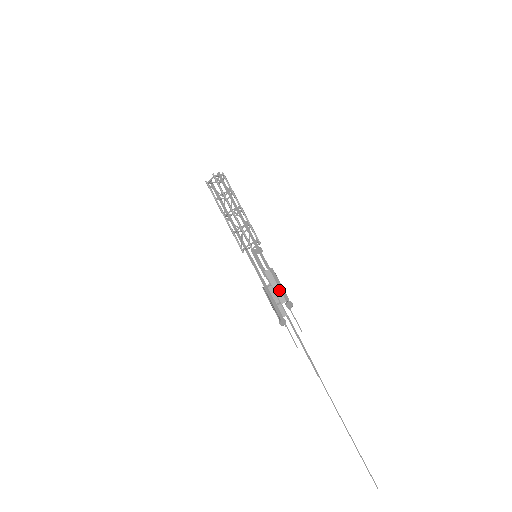
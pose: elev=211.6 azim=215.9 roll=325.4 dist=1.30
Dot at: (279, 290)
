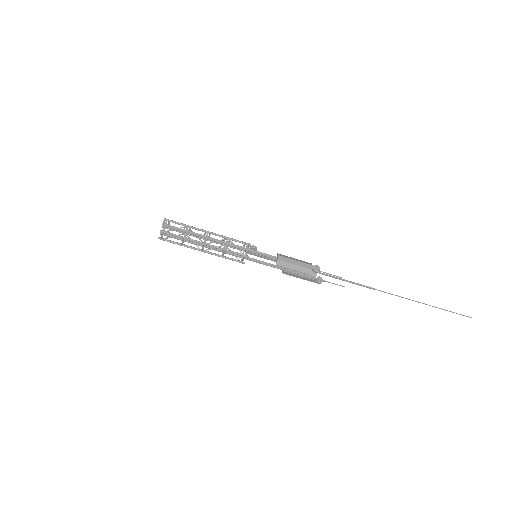
Dot at: (299, 267)
